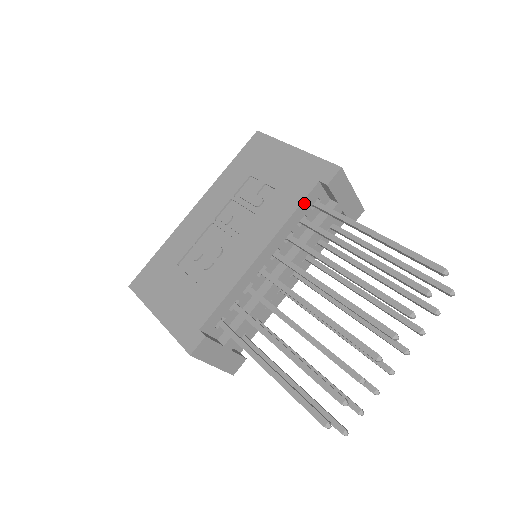
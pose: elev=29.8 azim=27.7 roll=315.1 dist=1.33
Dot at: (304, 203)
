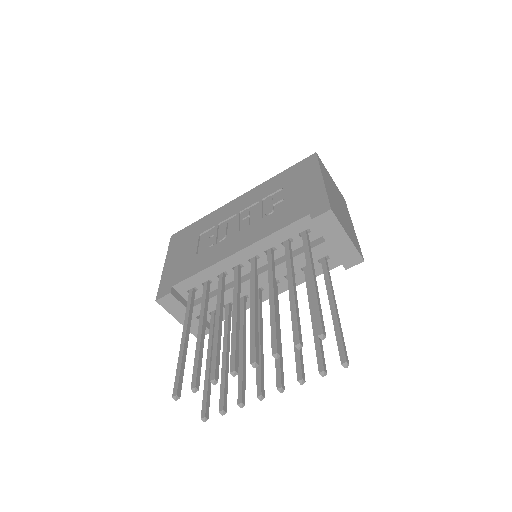
Dot at: (290, 227)
